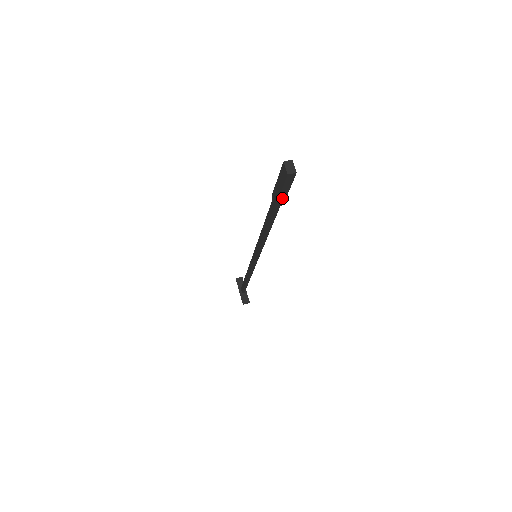
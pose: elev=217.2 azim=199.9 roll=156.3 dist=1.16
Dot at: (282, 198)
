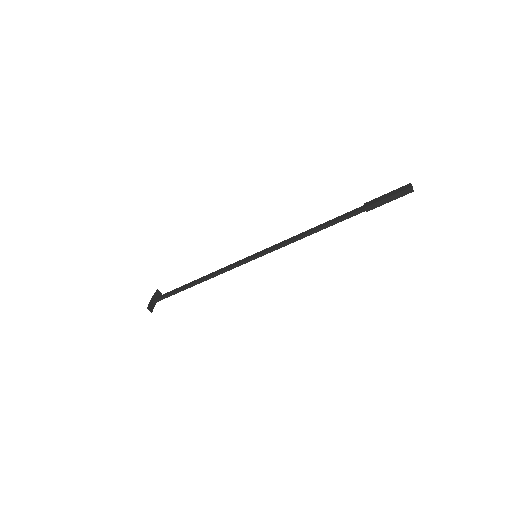
Dot at: (377, 205)
